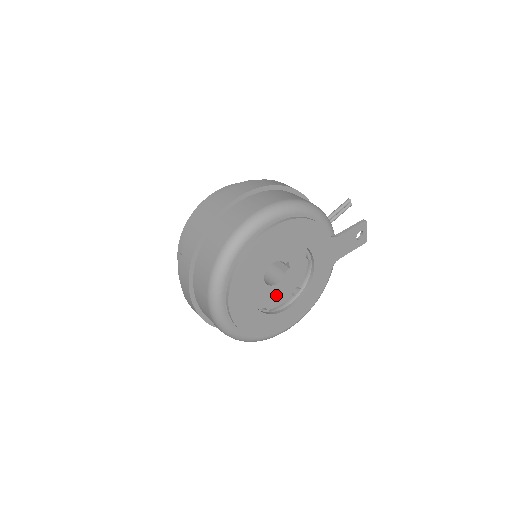
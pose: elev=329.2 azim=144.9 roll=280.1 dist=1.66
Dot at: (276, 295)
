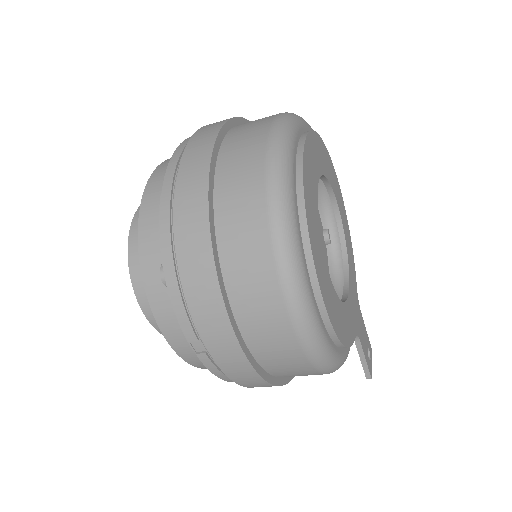
Dot at: occluded
